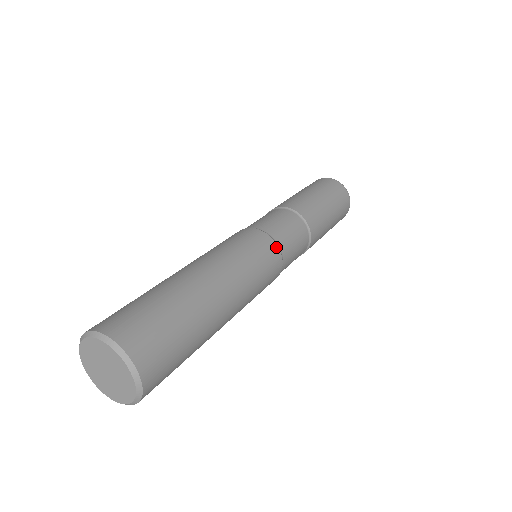
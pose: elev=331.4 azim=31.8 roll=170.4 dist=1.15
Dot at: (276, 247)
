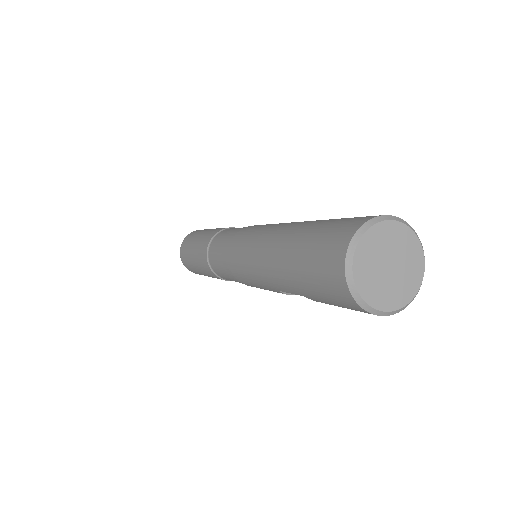
Dot at: occluded
